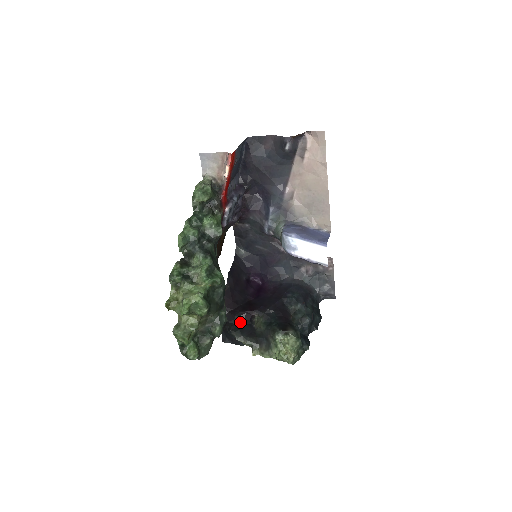
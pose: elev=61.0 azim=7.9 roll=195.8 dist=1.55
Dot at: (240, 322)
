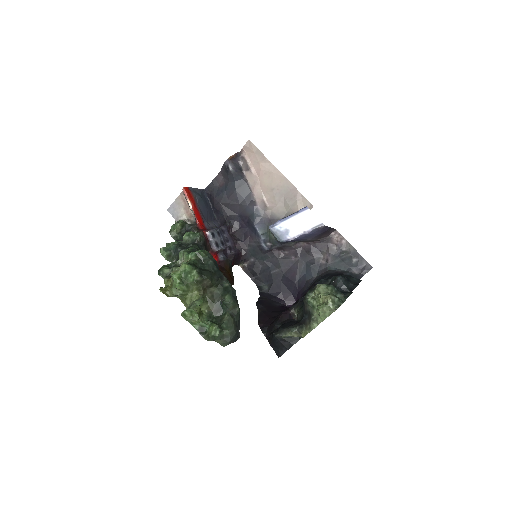
Dot at: (280, 325)
